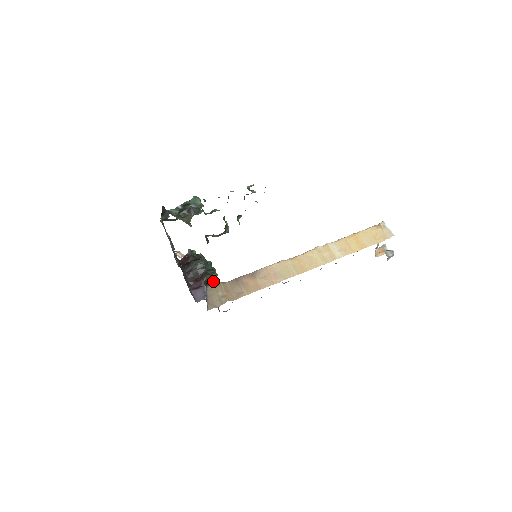
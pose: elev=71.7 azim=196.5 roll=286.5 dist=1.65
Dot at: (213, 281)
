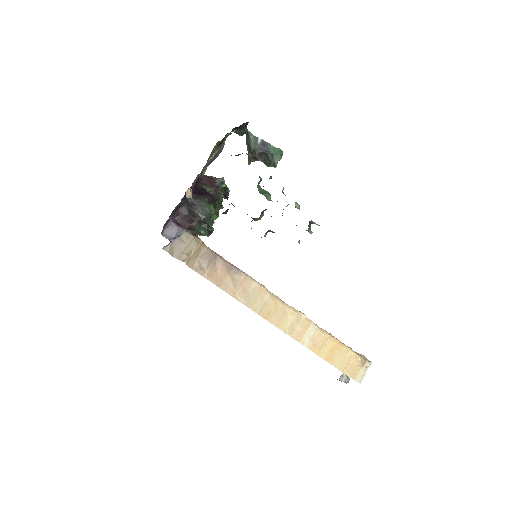
Dot at: (198, 233)
